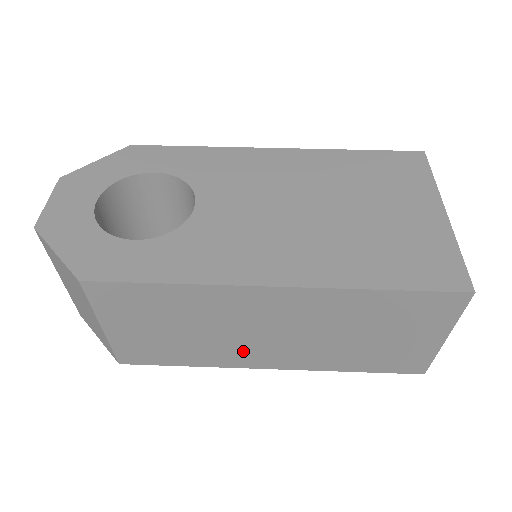
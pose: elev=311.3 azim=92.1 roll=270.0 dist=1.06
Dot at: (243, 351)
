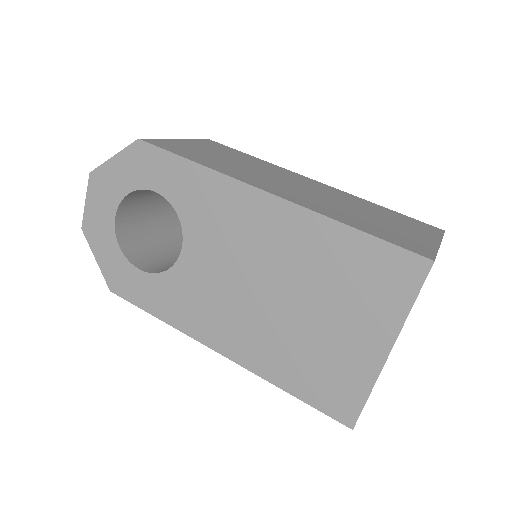
Dot at: occluded
